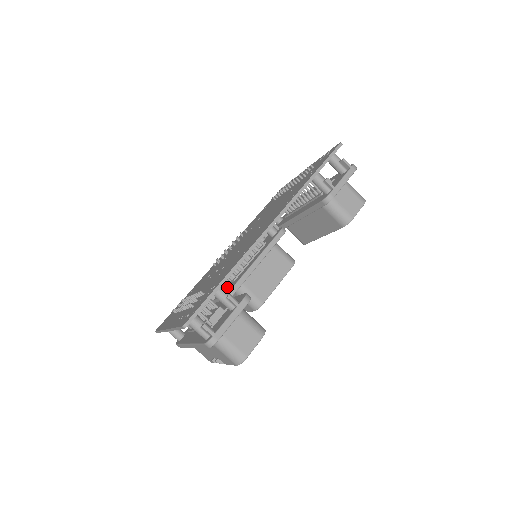
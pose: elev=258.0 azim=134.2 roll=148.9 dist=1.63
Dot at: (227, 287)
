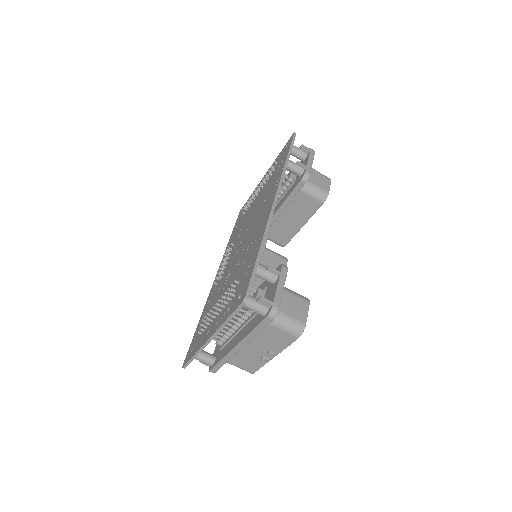
Dot at: occluded
